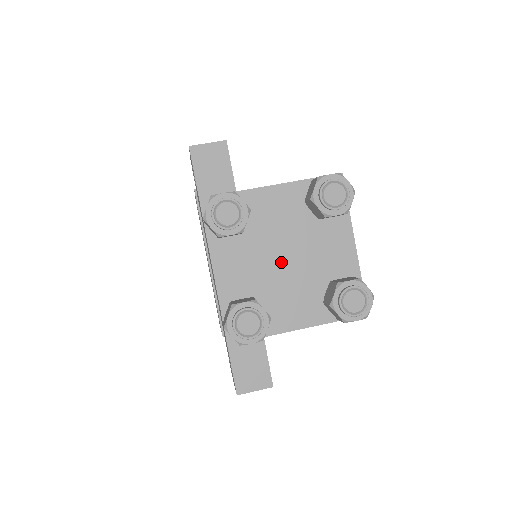
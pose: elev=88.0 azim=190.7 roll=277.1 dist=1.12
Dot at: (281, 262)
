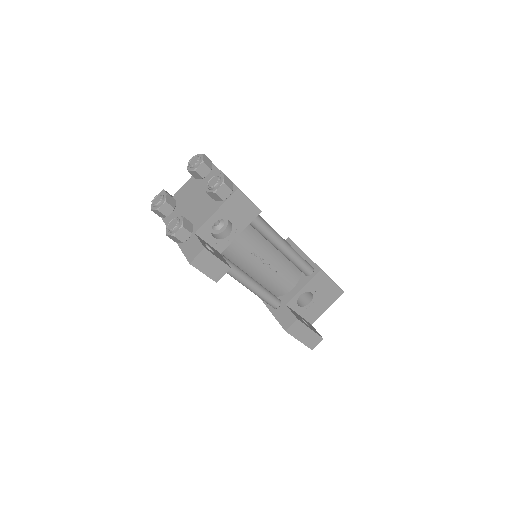
Dot at: (194, 204)
